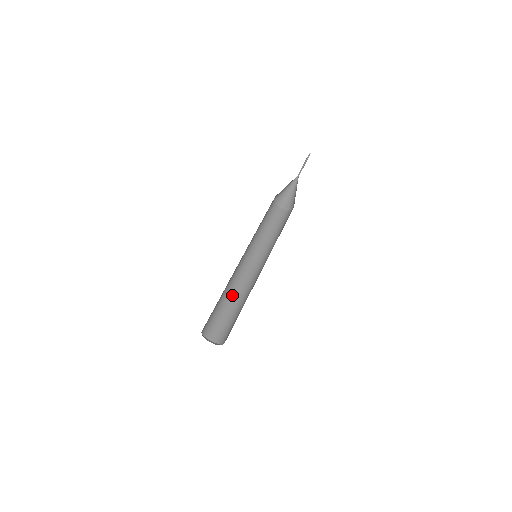
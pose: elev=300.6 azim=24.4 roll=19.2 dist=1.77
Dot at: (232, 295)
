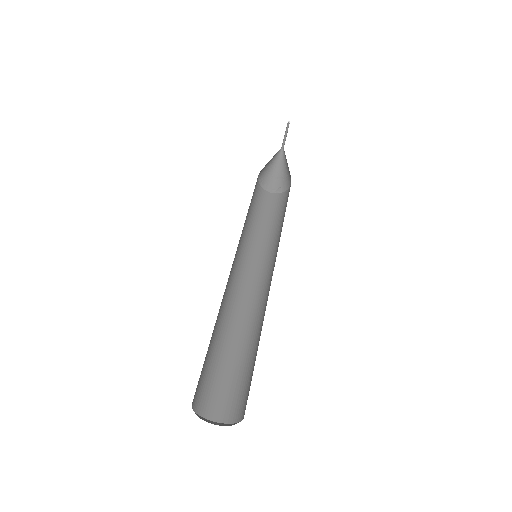
Dot at: (232, 329)
